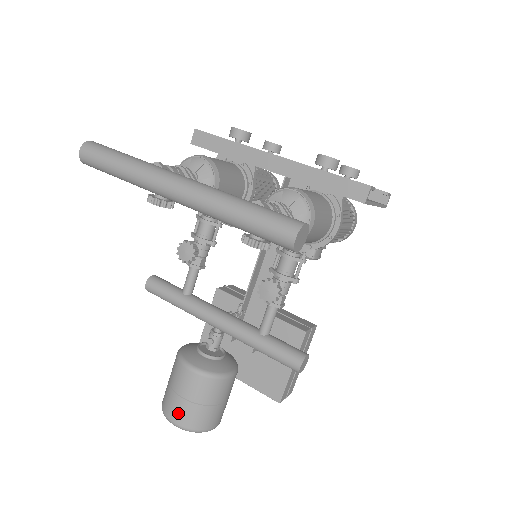
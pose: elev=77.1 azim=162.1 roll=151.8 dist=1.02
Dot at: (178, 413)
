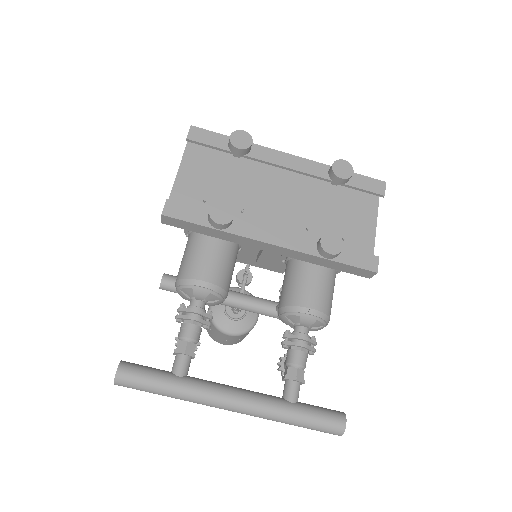
Dot at: (225, 343)
